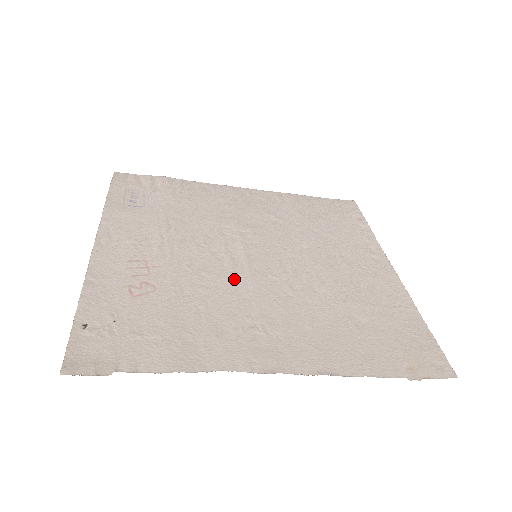
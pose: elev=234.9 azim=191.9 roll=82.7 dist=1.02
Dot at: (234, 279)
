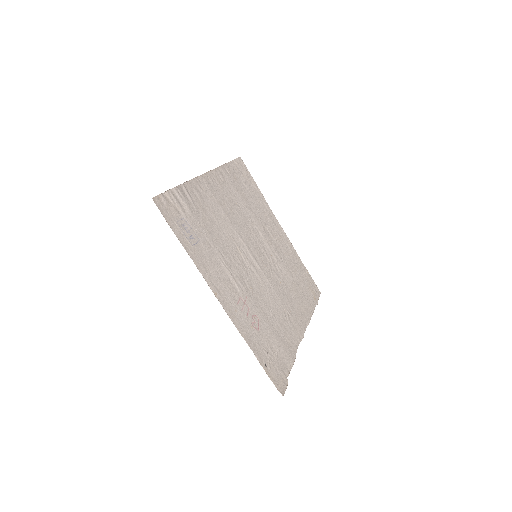
Dot at: (265, 284)
